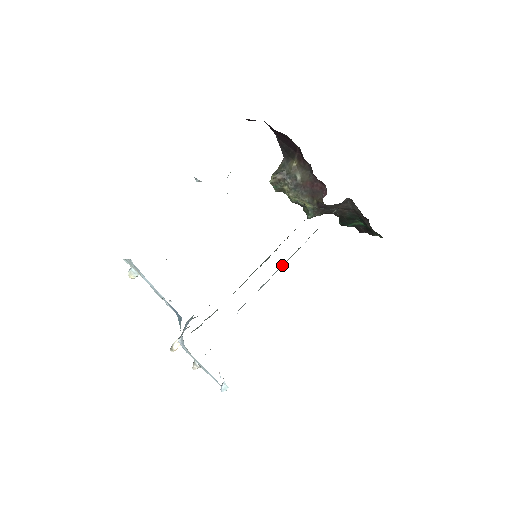
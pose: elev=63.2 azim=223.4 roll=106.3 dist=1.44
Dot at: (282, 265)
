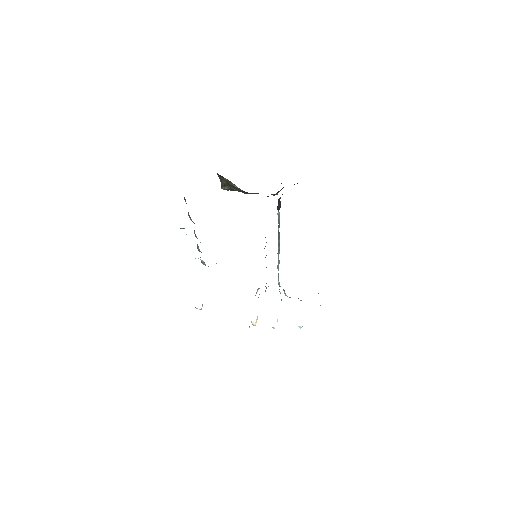
Dot at: (278, 252)
